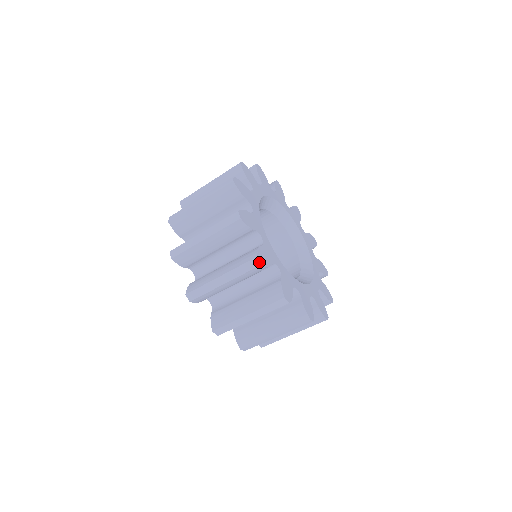
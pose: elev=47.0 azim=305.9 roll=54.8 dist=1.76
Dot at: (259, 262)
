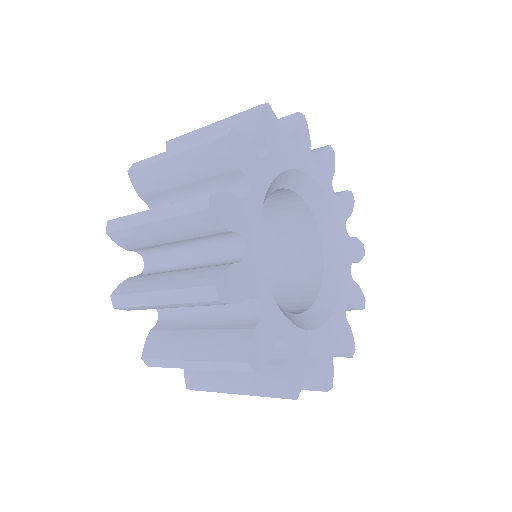
Dot at: (293, 399)
